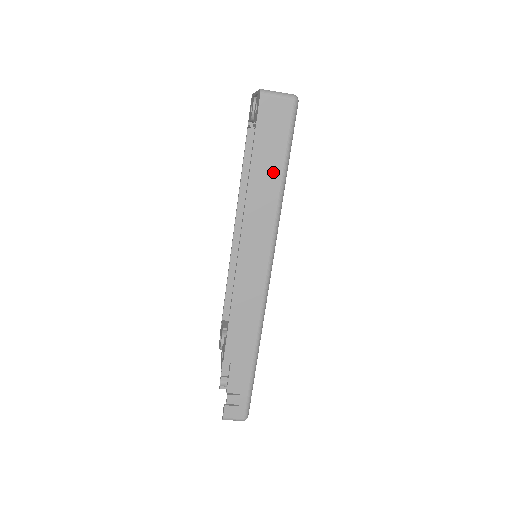
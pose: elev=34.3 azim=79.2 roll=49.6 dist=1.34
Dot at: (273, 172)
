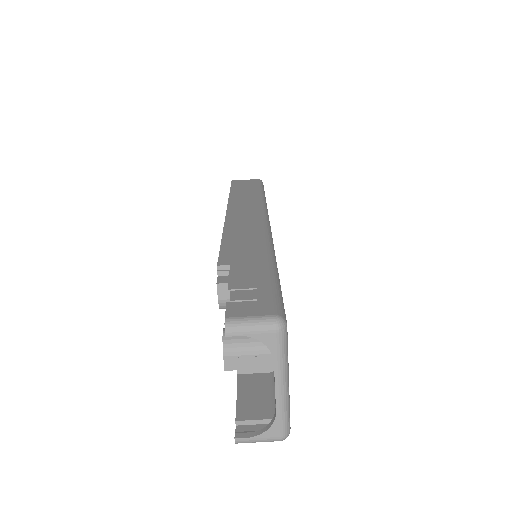
Dot at: (251, 192)
